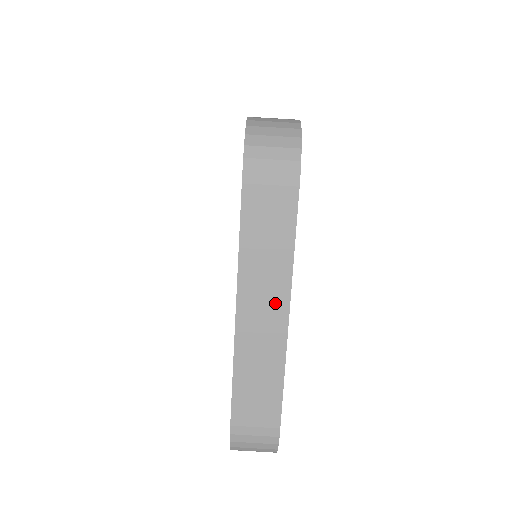
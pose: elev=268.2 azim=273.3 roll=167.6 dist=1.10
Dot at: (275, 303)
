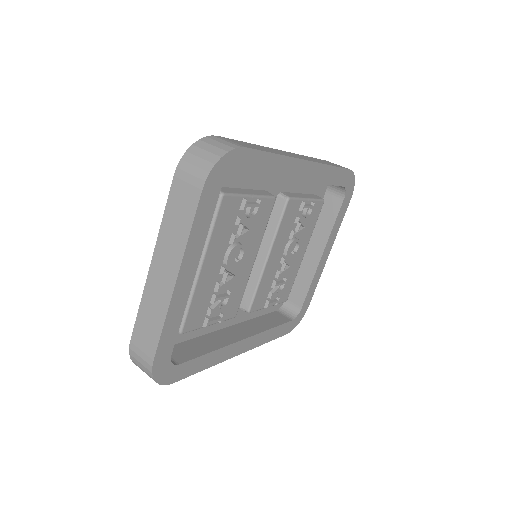
Dot at: (171, 267)
